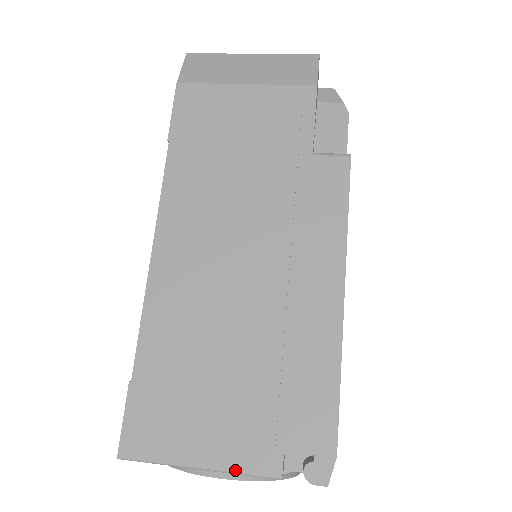
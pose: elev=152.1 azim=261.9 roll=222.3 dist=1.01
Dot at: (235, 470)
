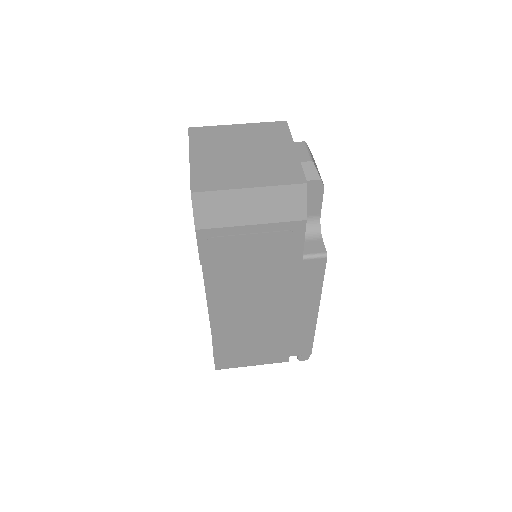
Dot at: occluded
